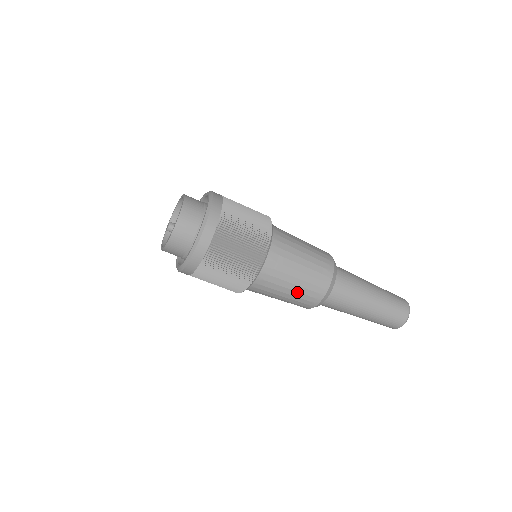
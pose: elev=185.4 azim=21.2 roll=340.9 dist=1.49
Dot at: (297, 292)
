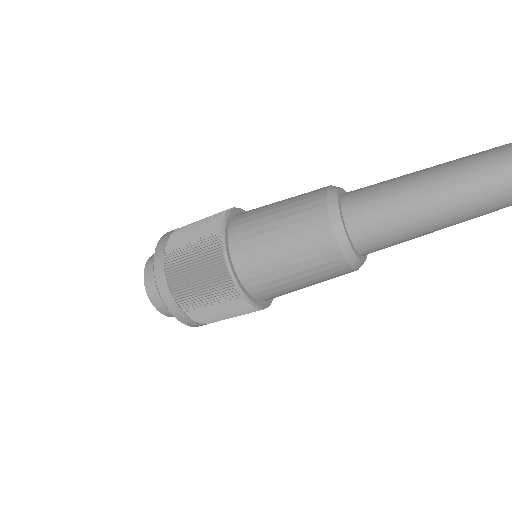
Dot at: (297, 255)
